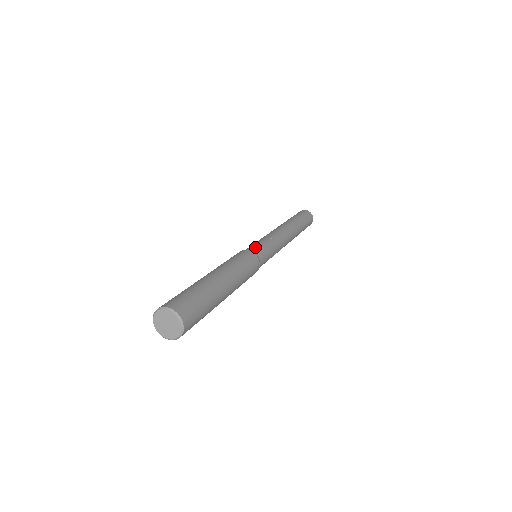
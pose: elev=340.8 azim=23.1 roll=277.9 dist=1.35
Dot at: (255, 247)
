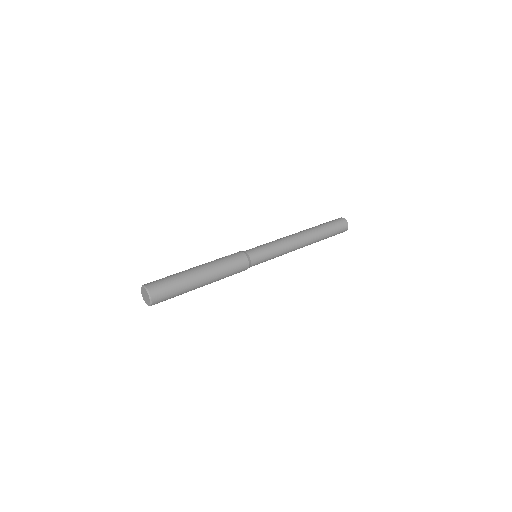
Dot at: (257, 257)
